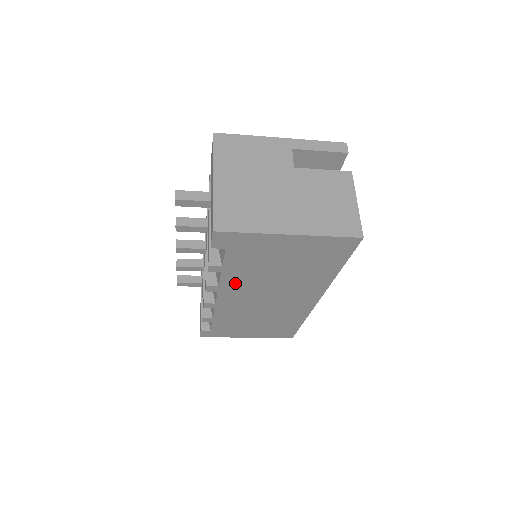
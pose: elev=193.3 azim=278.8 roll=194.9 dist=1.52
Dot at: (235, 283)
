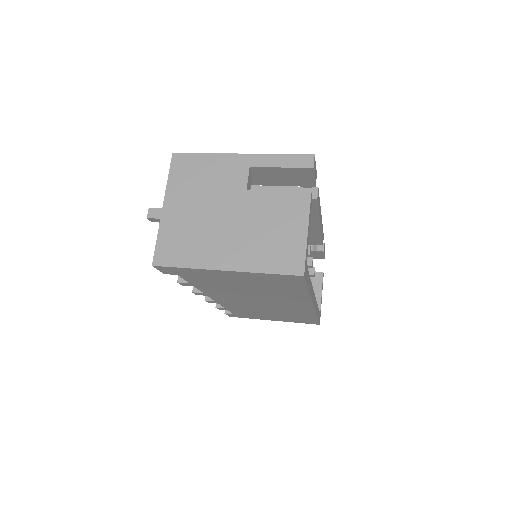
Dot at: (216, 292)
